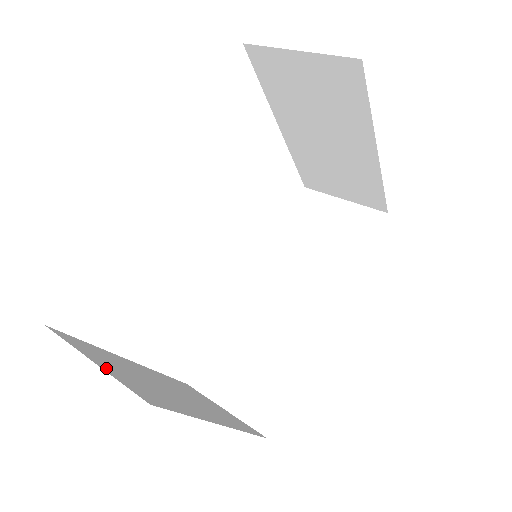
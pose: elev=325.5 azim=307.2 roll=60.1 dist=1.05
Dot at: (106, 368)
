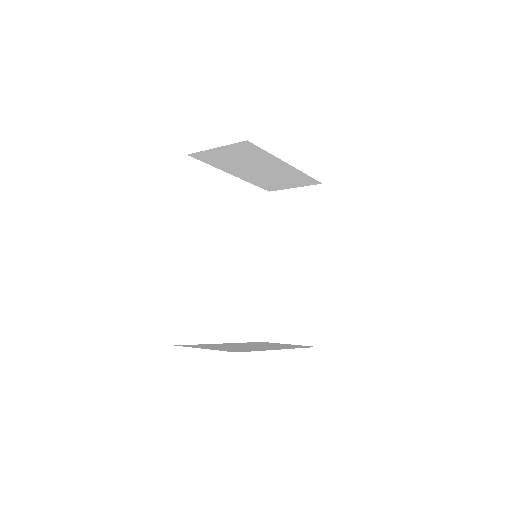
Dot at: occluded
